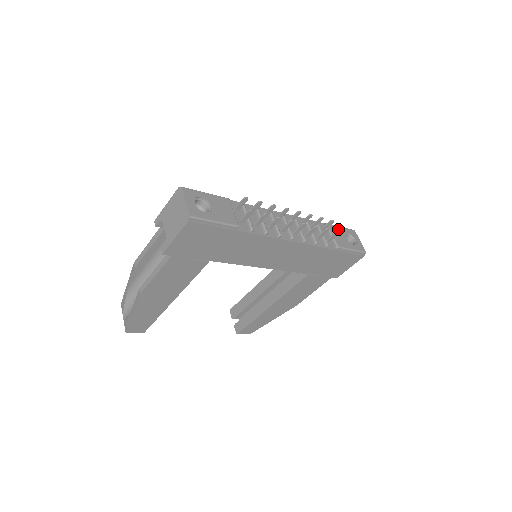
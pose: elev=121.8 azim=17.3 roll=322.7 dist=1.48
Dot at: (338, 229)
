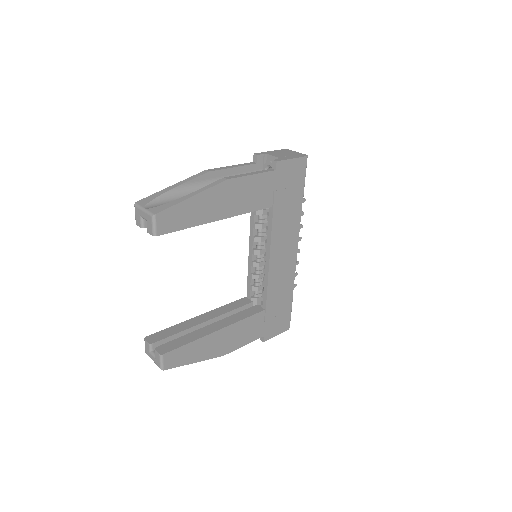
Dot at: occluded
